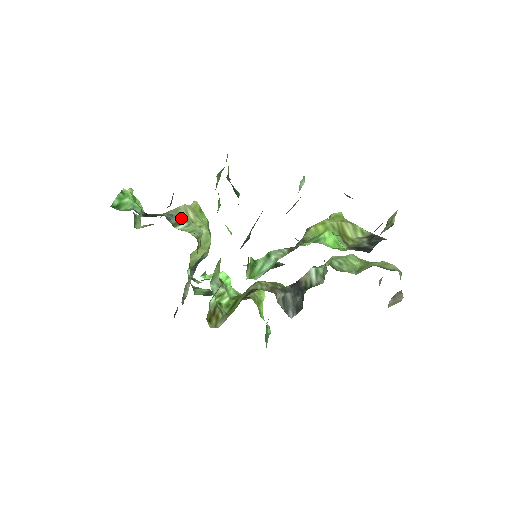
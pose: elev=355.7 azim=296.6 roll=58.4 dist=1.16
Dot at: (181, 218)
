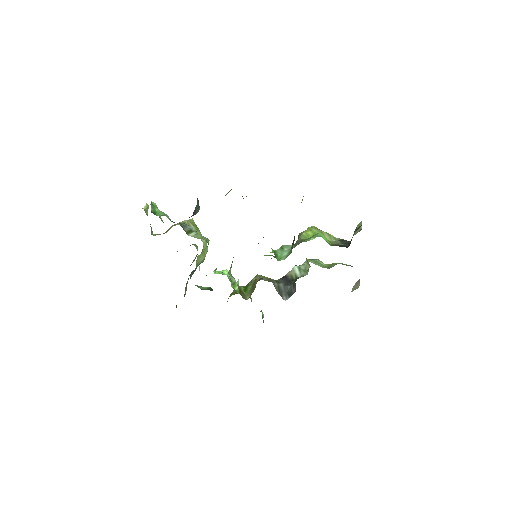
Dot at: (191, 228)
